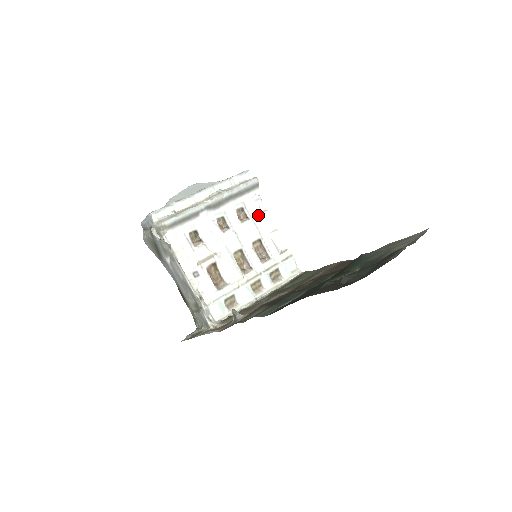
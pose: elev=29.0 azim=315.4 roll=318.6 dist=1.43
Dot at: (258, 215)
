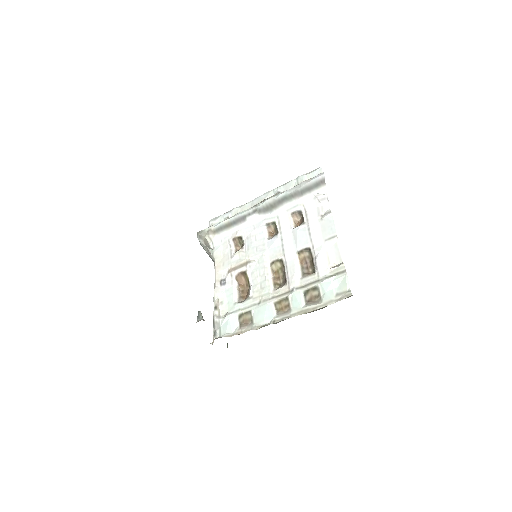
Dot at: (317, 218)
